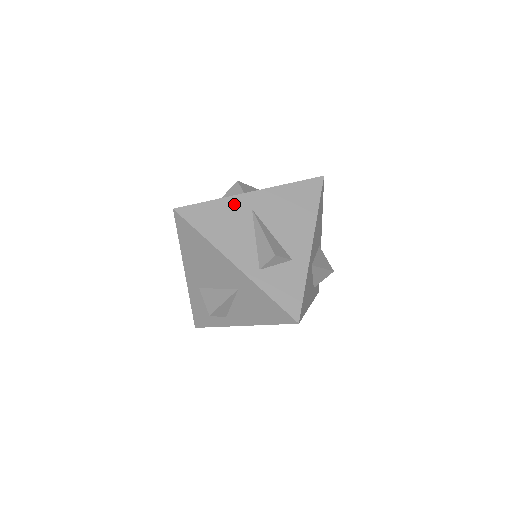
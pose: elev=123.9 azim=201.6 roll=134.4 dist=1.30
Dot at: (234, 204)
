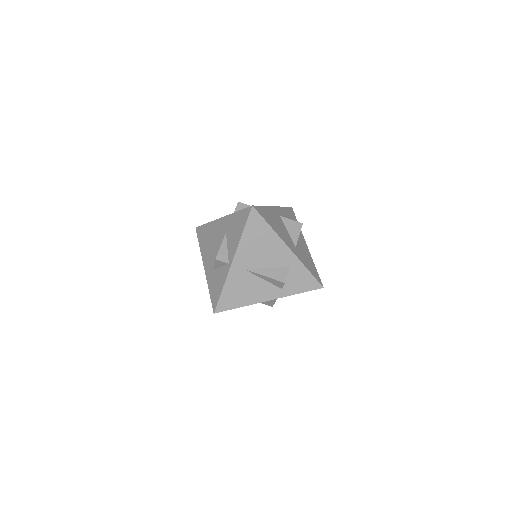
Dot at: (234, 278)
